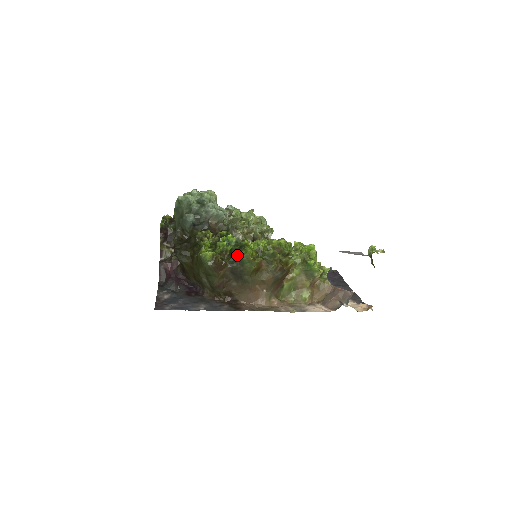
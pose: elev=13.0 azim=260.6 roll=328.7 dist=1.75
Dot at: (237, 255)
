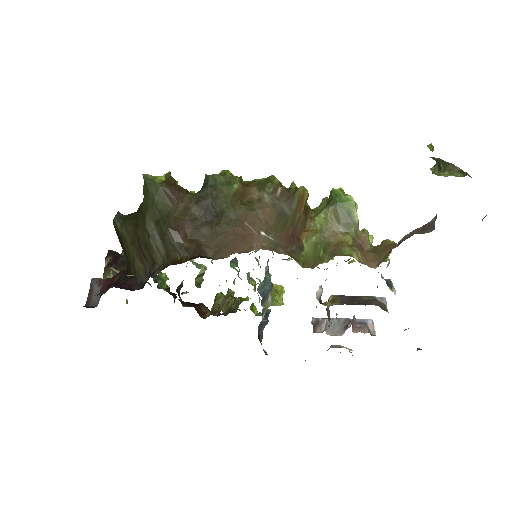
Dot at: (206, 175)
